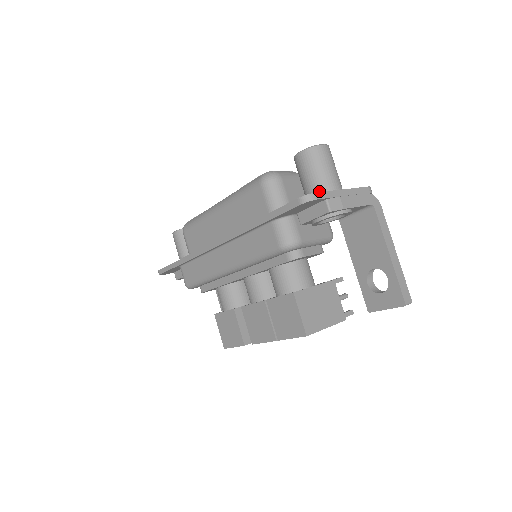
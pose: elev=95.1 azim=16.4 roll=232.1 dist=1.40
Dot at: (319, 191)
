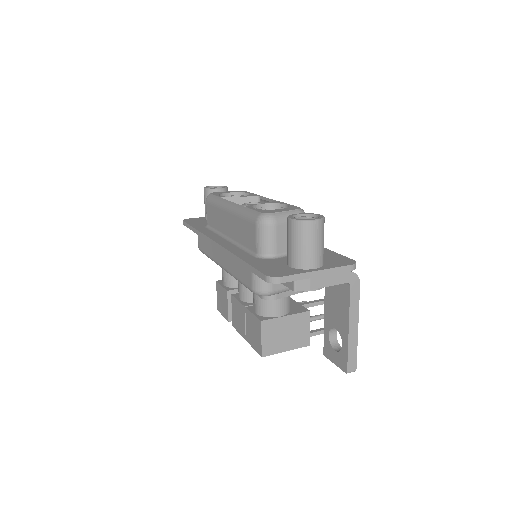
Dot at: (295, 263)
